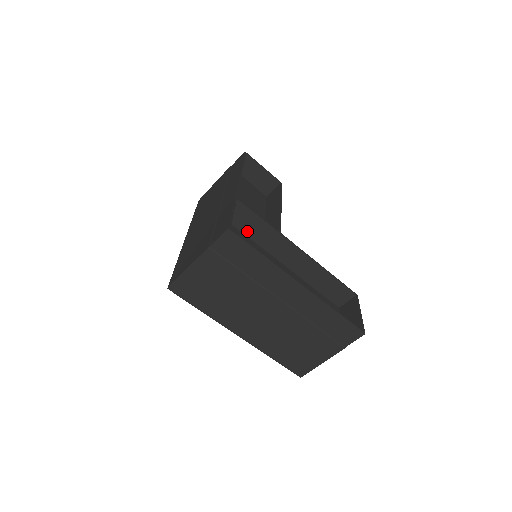
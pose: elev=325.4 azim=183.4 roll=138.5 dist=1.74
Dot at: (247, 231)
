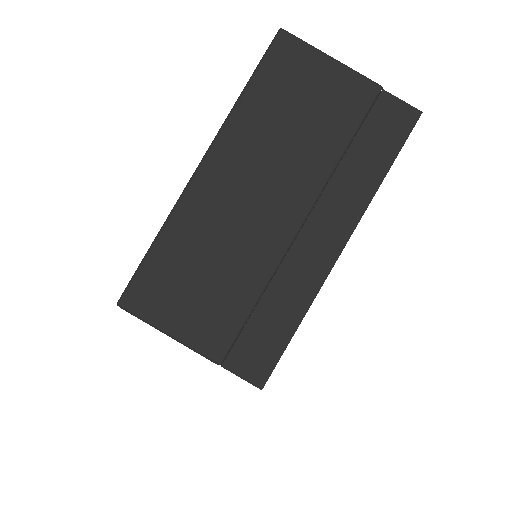
Dot at: occluded
